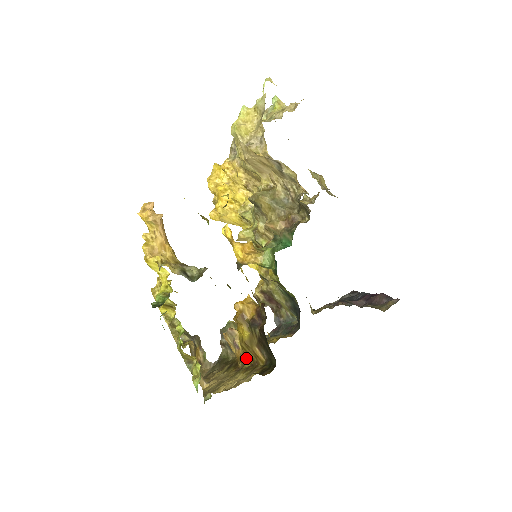
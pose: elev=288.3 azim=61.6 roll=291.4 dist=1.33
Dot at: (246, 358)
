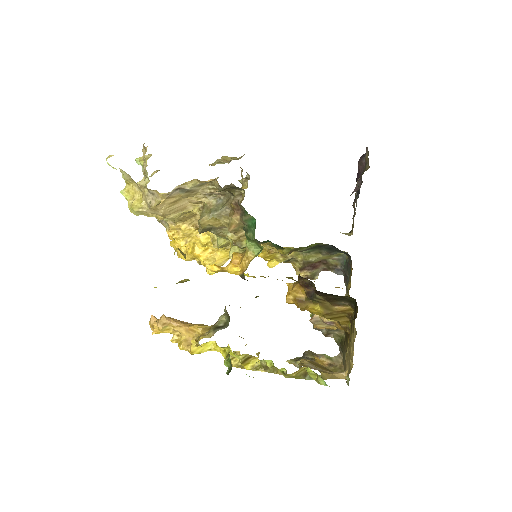
Dot at: (343, 322)
